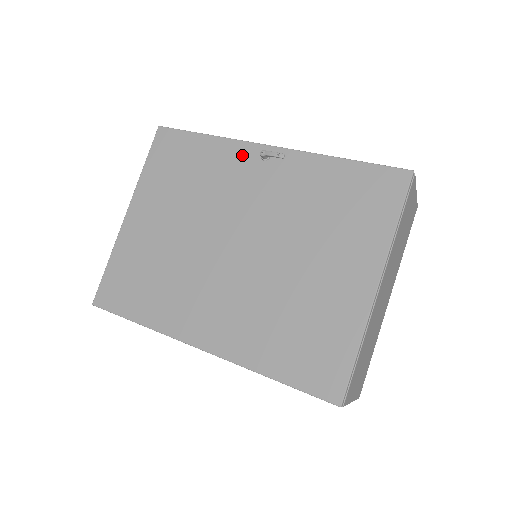
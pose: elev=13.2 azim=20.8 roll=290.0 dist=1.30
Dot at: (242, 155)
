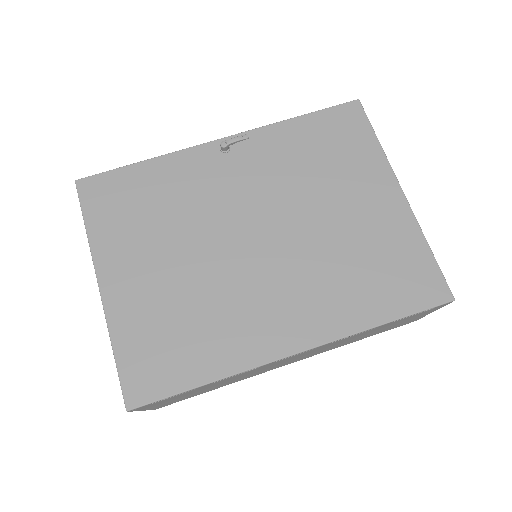
Dot at: (199, 159)
